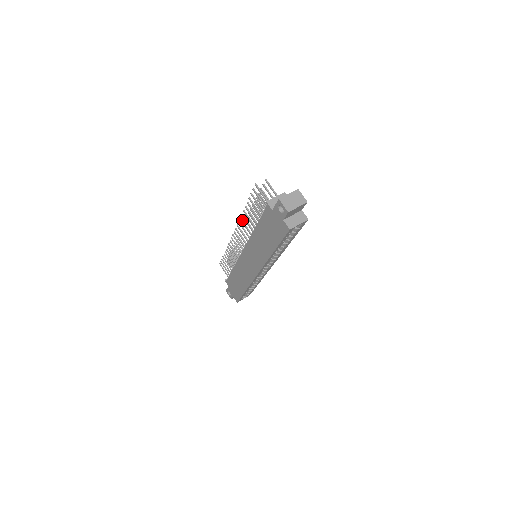
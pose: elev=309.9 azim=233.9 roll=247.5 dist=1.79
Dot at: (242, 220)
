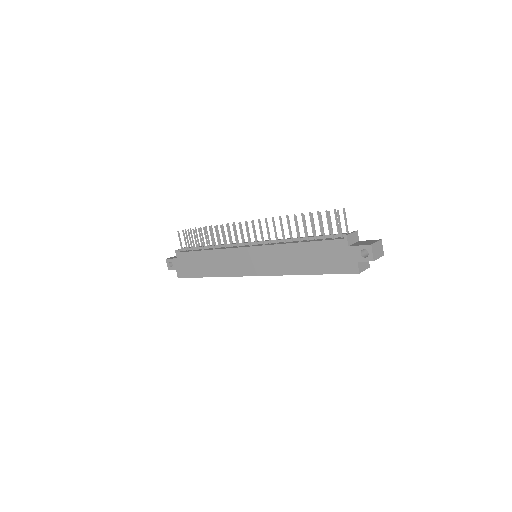
Dot at: (274, 222)
